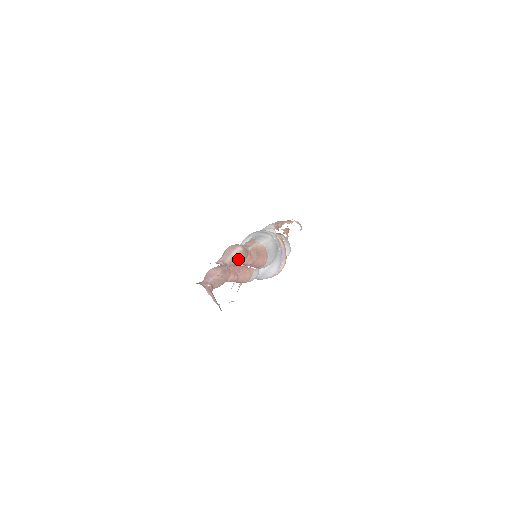
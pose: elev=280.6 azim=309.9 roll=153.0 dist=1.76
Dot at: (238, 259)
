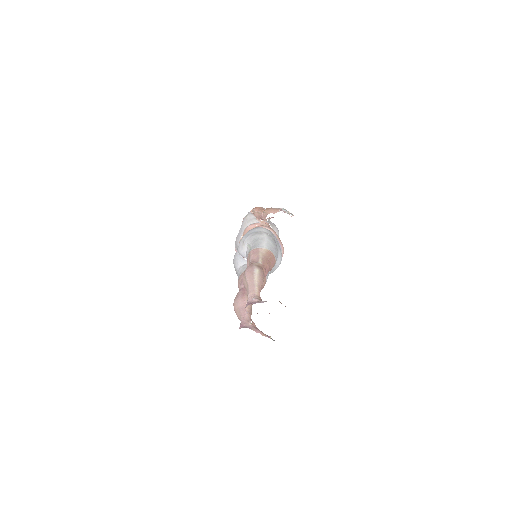
Dot at: (262, 283)
